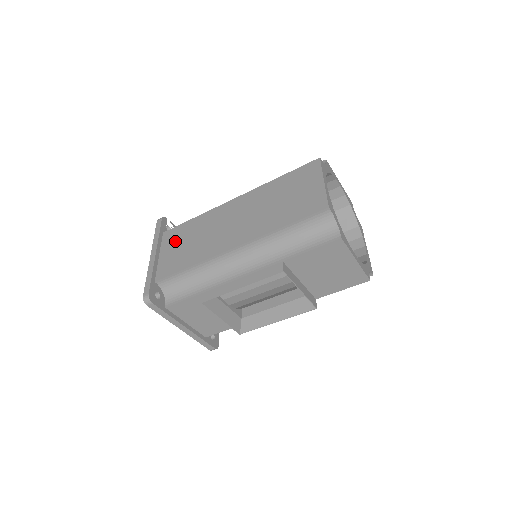
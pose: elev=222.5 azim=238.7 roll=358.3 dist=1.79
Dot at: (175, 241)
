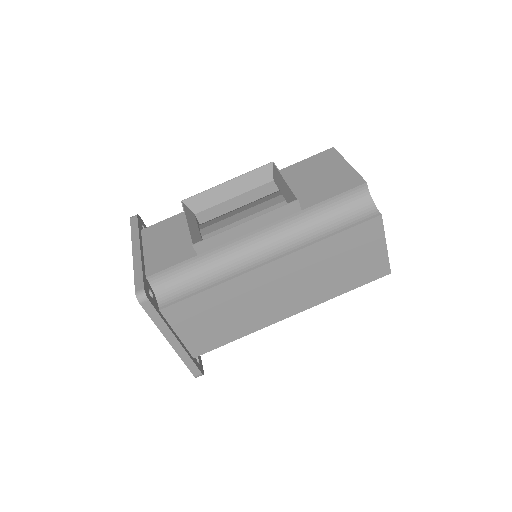
Dot at: occluded
